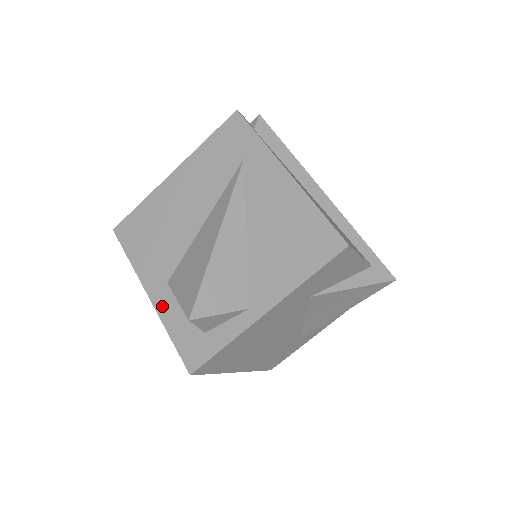
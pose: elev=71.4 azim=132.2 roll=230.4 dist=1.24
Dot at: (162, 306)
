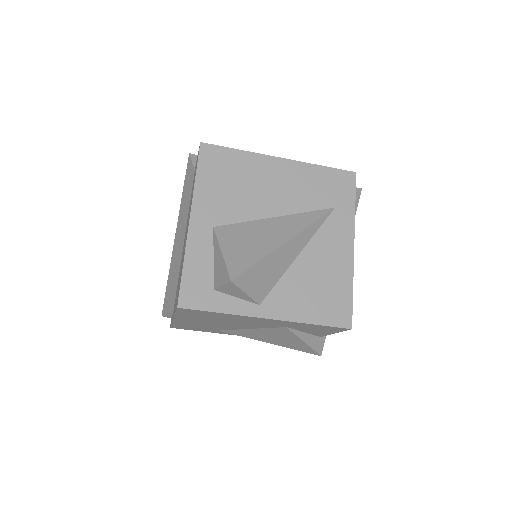
Dot at: (195, 239)
